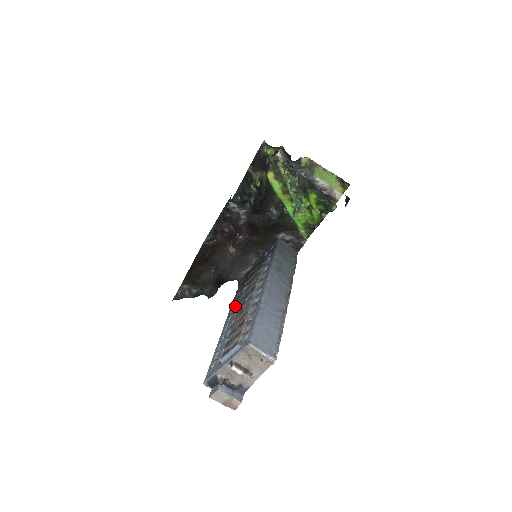
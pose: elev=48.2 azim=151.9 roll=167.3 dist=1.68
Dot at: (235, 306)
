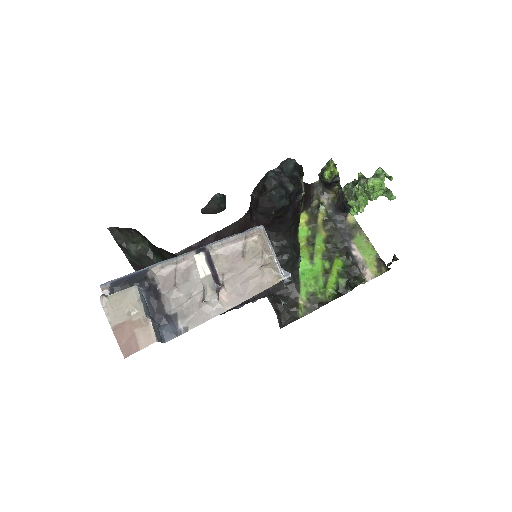
Dot at: occluded
